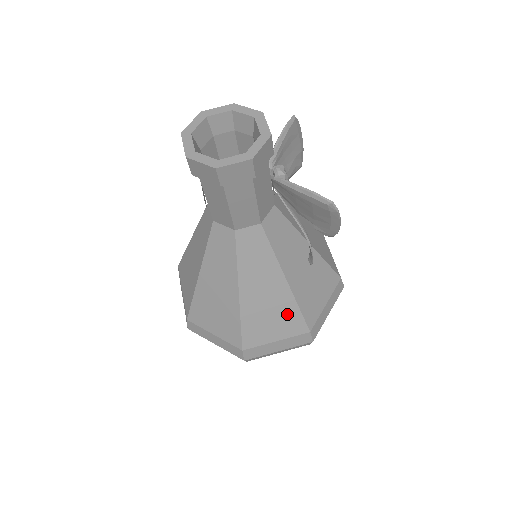
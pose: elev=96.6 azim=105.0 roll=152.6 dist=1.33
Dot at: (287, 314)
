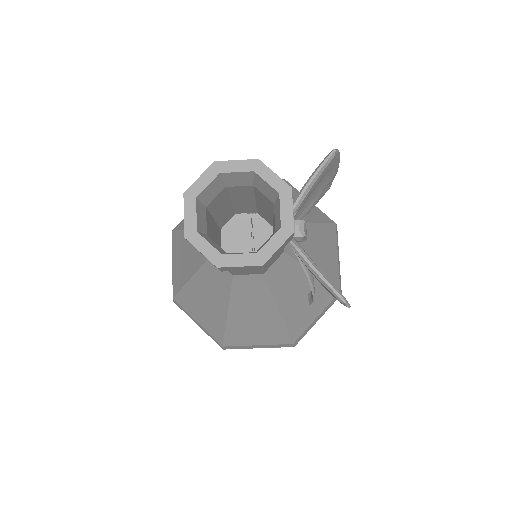
Dot at: (273, 332)
